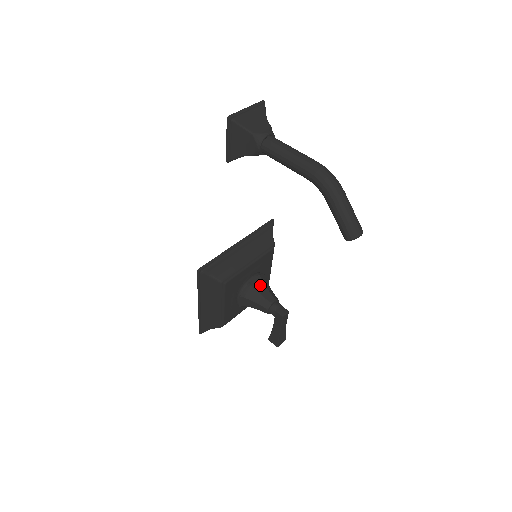
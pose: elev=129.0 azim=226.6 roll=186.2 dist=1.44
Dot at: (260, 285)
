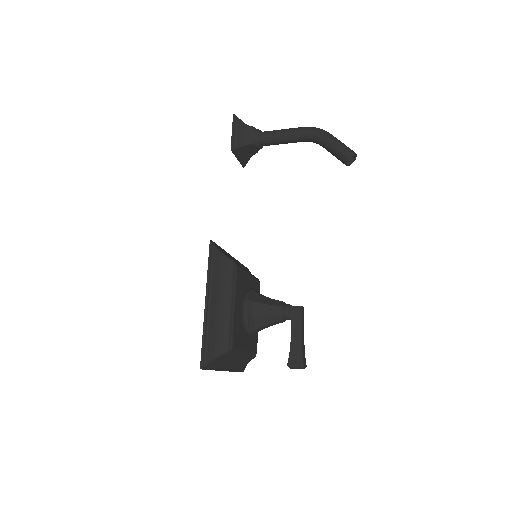
Dot at: occluded
